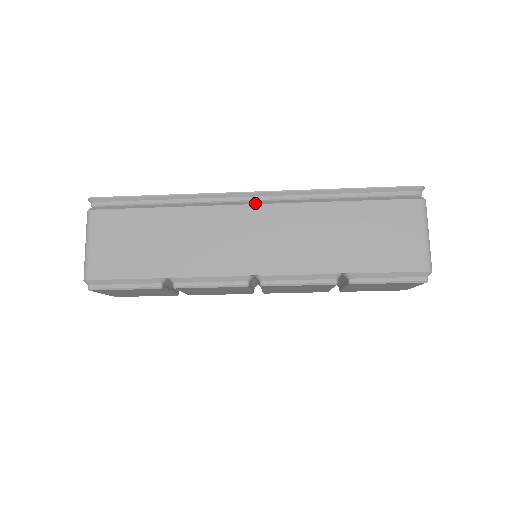
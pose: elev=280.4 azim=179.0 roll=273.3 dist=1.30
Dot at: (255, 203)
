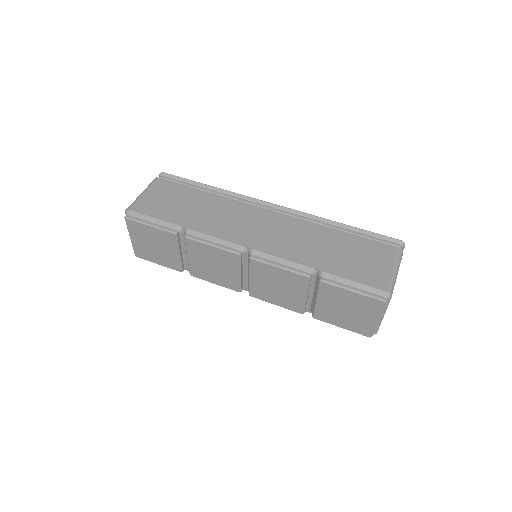
Dot at: (272, 210)
